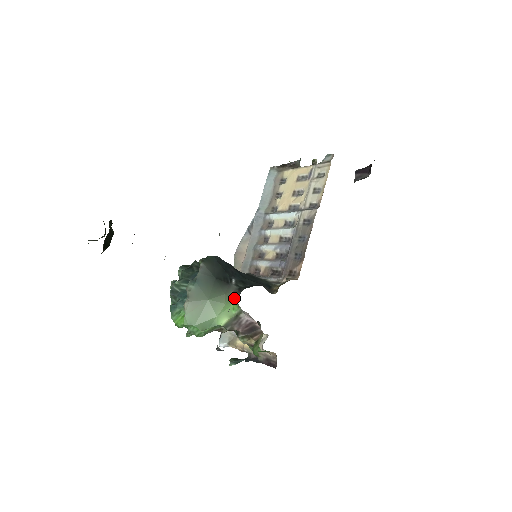
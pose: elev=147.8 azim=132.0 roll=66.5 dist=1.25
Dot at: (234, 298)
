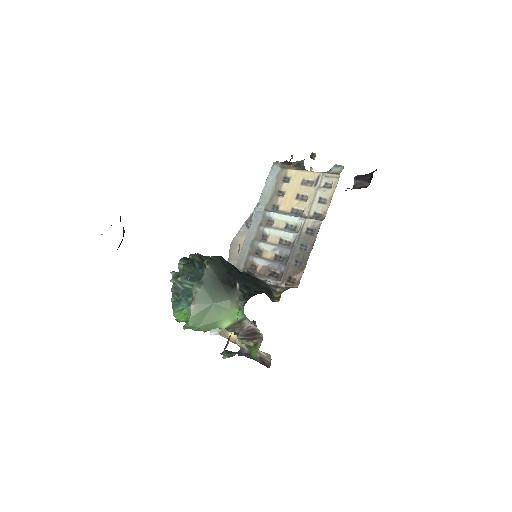
Dot at: (239, 304)
